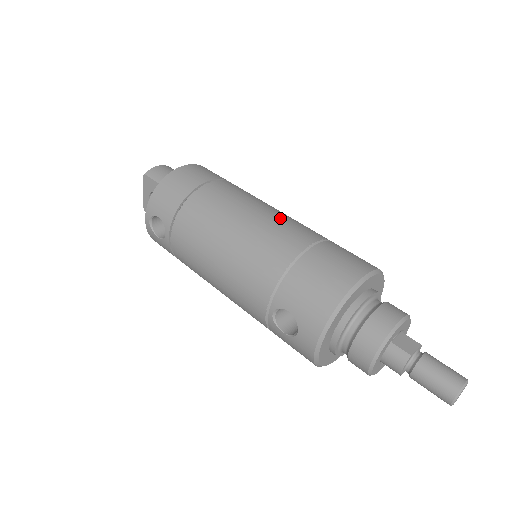
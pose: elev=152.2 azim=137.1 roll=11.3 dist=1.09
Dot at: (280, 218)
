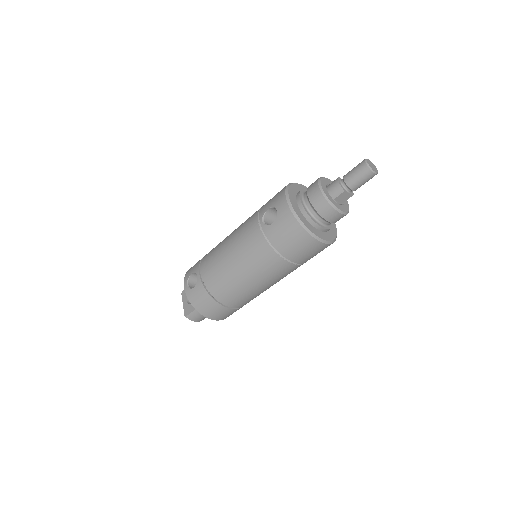
Dot at: occluded
